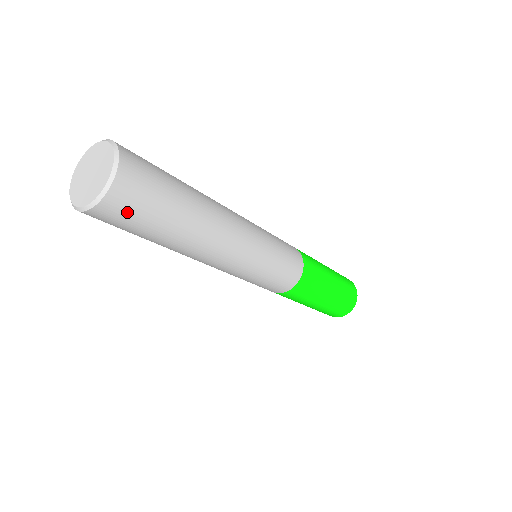
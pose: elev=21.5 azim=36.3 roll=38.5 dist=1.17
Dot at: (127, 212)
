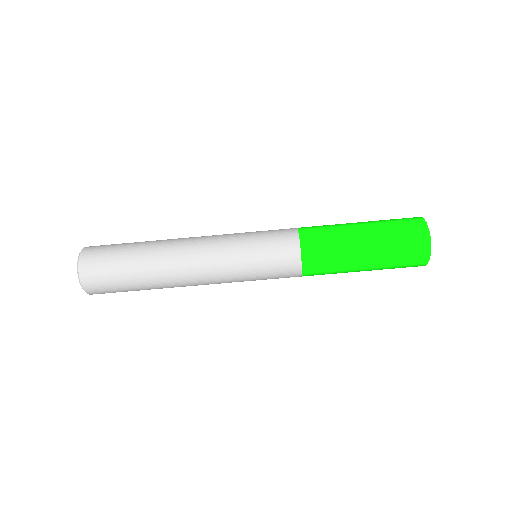
Dot at: (98, 262)
